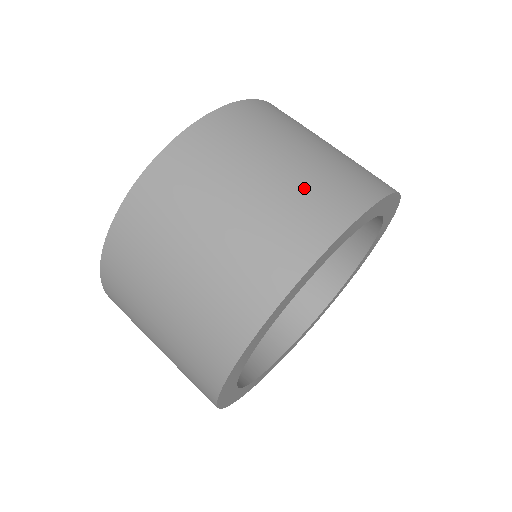
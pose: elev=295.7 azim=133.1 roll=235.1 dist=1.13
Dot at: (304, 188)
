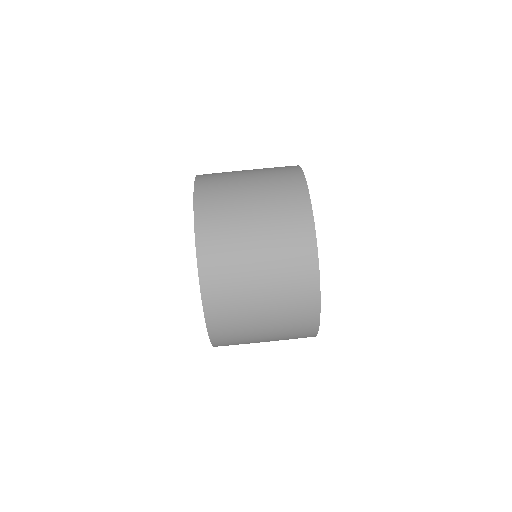
Dot at: (271, 175)
